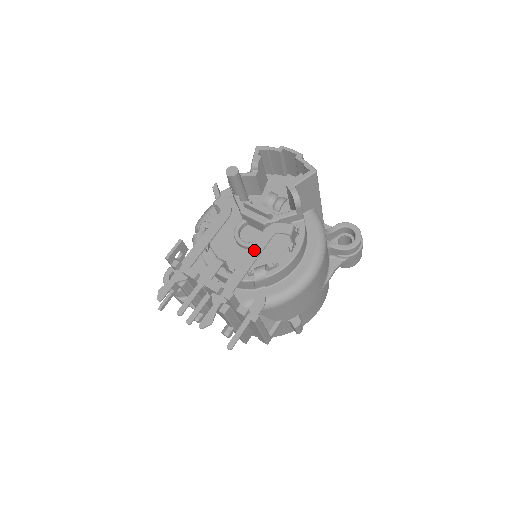
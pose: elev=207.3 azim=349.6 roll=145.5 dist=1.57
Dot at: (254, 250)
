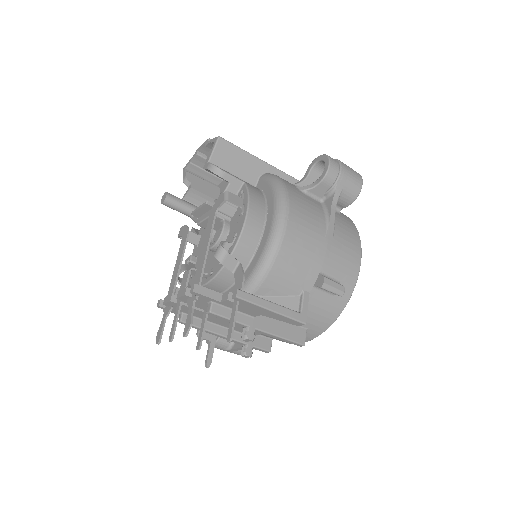
Dot at: (206, 238)
